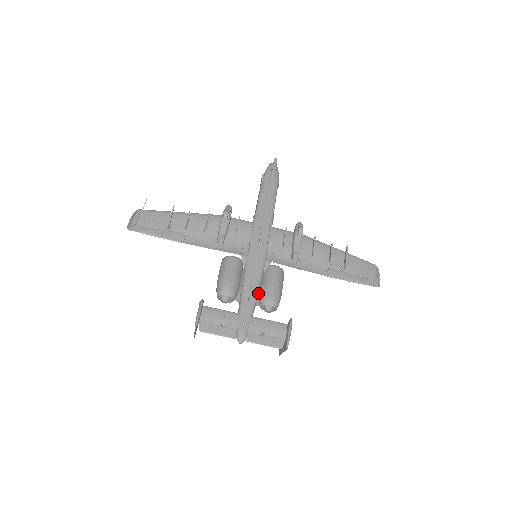
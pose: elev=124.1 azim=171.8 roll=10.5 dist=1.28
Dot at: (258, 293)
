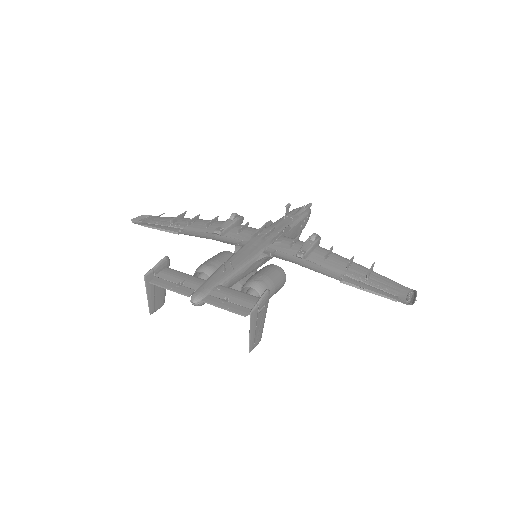
Dot at: (240, 272)
